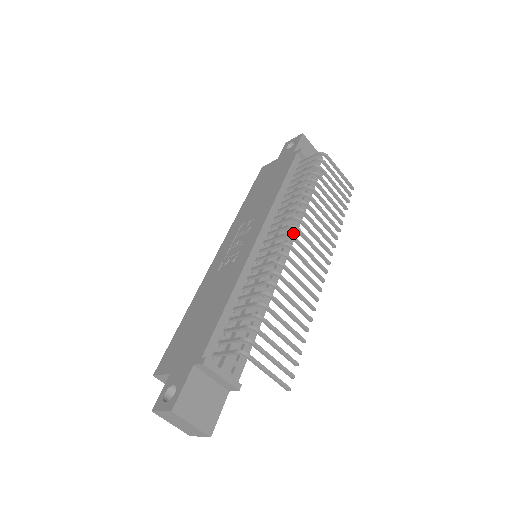
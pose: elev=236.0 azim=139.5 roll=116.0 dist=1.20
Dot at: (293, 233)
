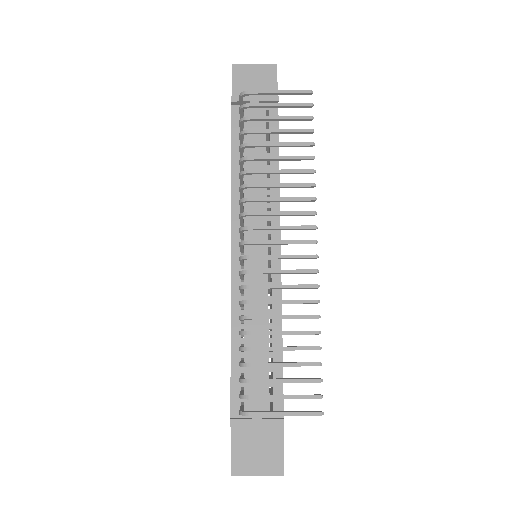
Dot at: (274, 206)
